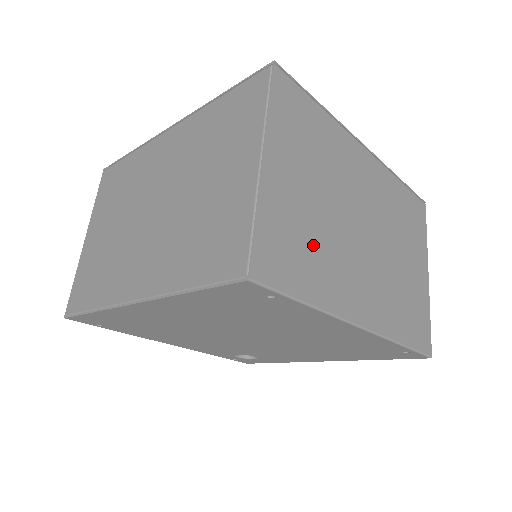
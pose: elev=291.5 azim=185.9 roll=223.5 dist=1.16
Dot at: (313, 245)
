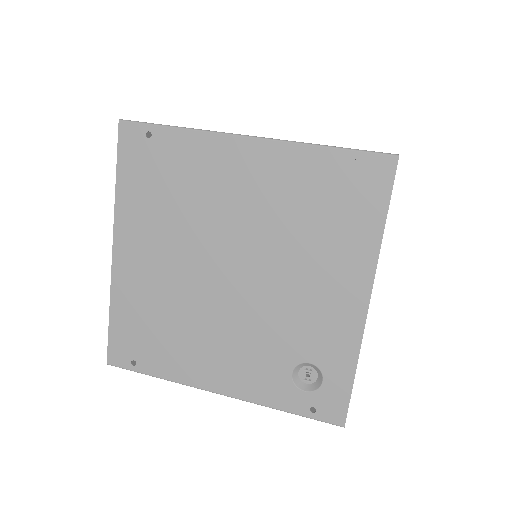
Dot at: occluded
